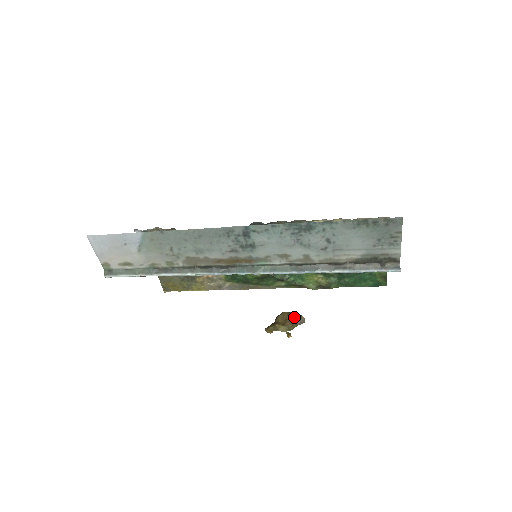
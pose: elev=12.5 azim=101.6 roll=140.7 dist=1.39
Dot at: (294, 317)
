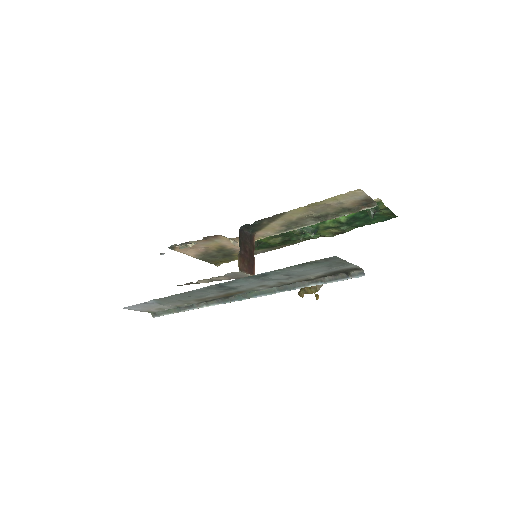
Dot at: occluded
